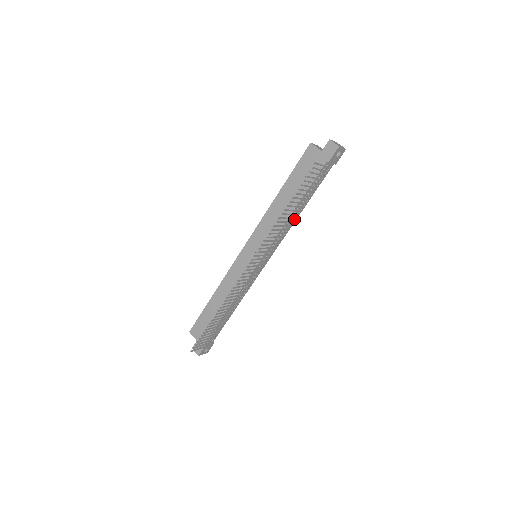
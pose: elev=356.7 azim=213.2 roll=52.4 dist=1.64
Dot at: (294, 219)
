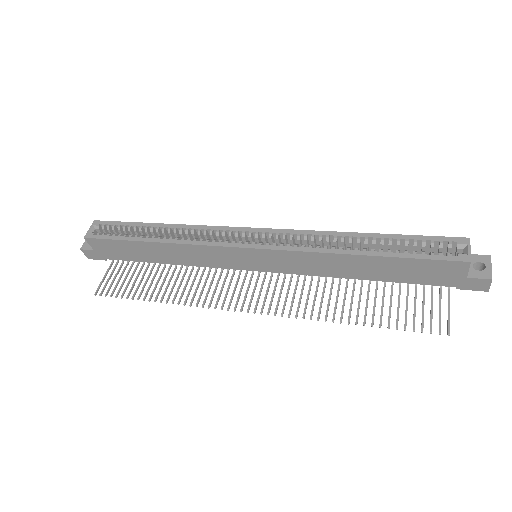
Dot at: (347, 281)
